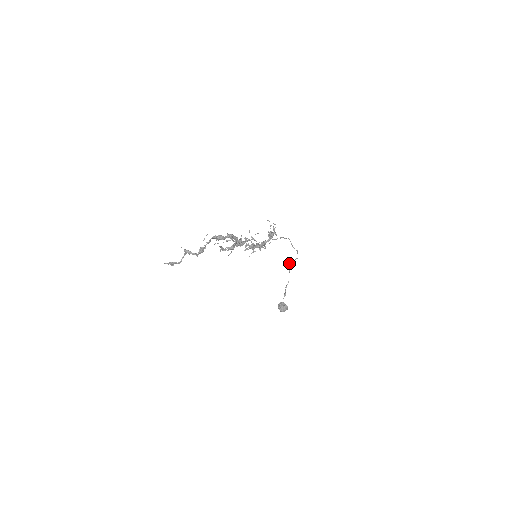
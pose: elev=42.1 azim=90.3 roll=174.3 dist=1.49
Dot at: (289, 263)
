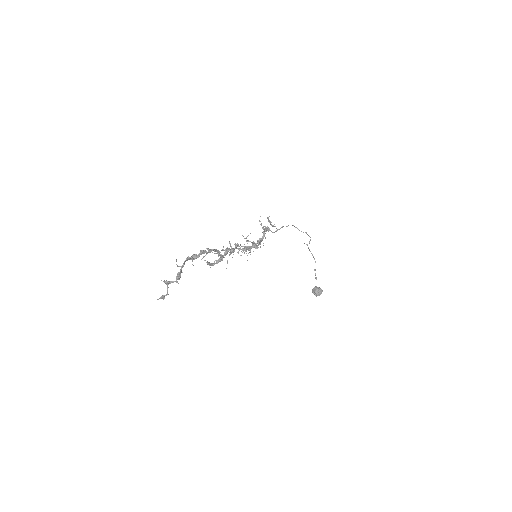
Dot at: occluded
